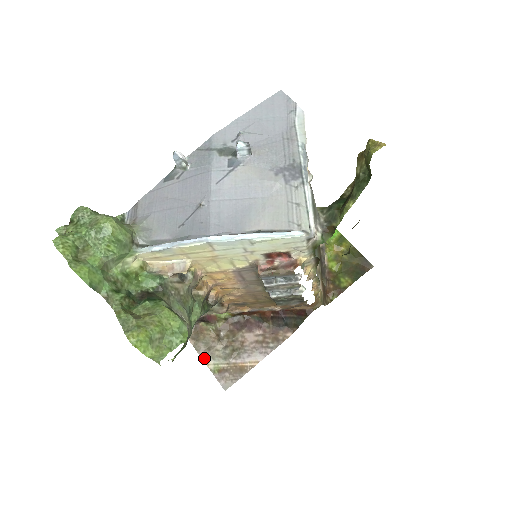
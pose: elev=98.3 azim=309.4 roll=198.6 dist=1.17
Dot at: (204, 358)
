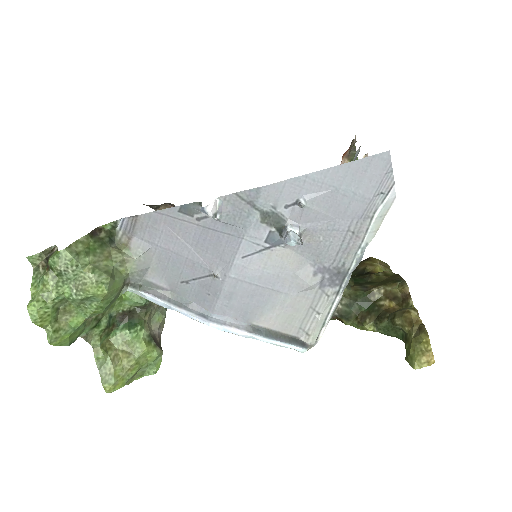
Dot at: occluded
